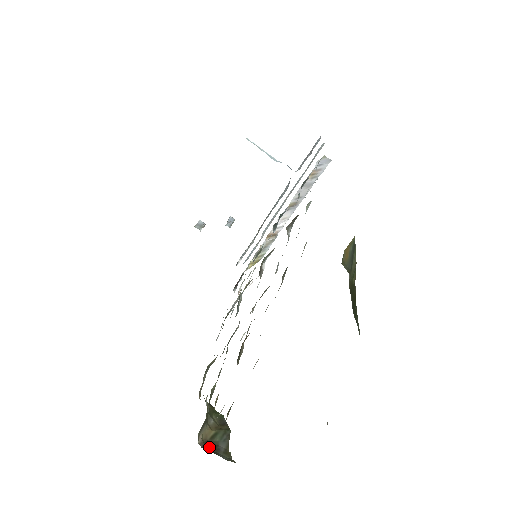
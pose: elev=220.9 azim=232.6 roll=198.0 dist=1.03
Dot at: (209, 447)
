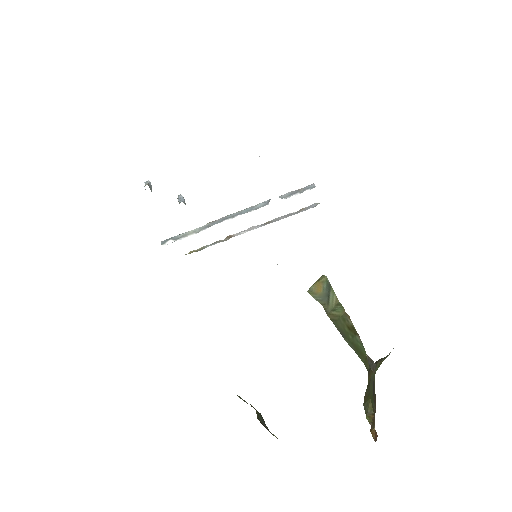
Dot at: (264, 426)
